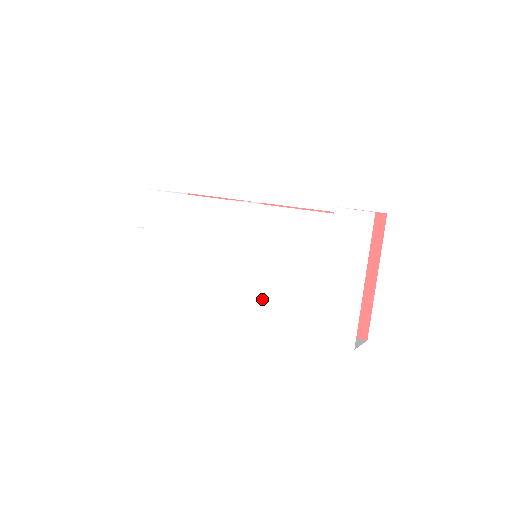
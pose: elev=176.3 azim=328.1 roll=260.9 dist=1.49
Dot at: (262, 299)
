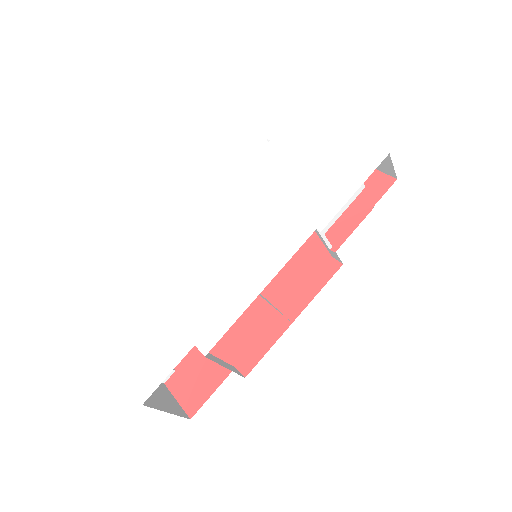
Dot at: (291, 230)
